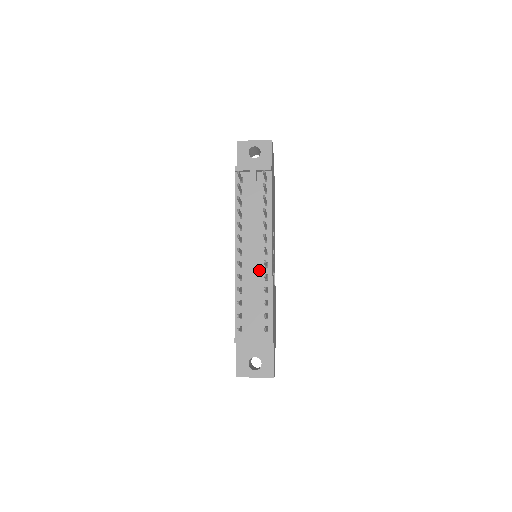
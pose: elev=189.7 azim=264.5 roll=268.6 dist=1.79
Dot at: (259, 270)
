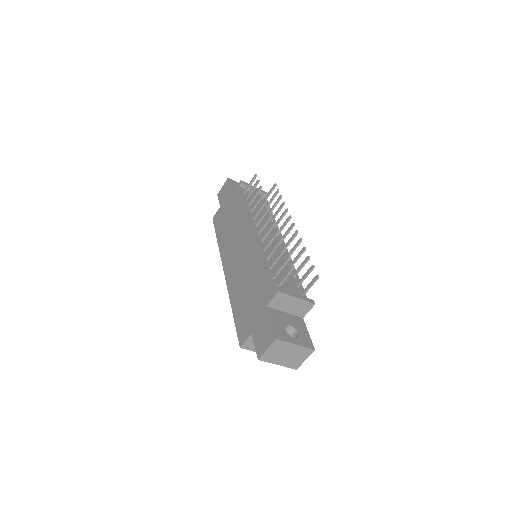
Dot at: occluded
